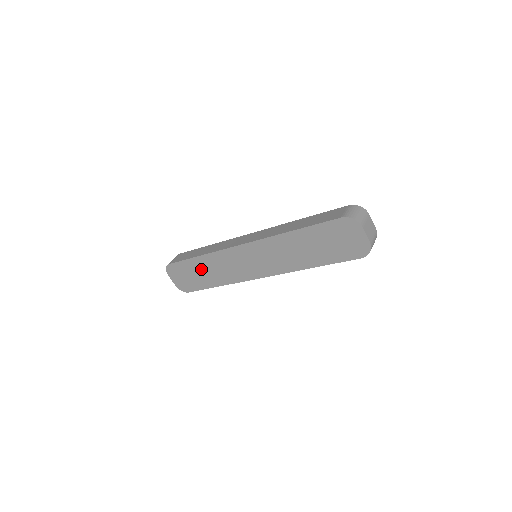
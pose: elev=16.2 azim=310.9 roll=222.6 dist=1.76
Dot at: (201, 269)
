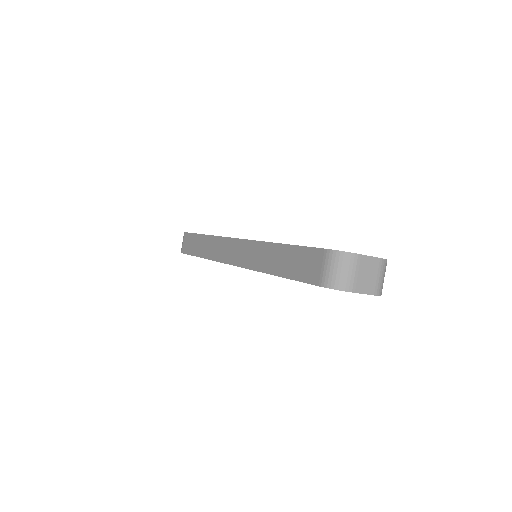
Dot at: occluded
